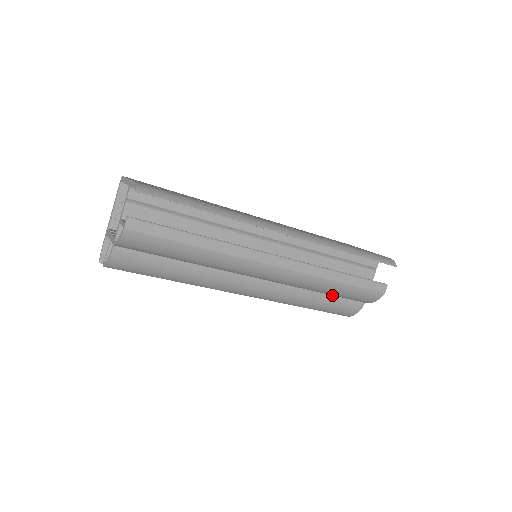
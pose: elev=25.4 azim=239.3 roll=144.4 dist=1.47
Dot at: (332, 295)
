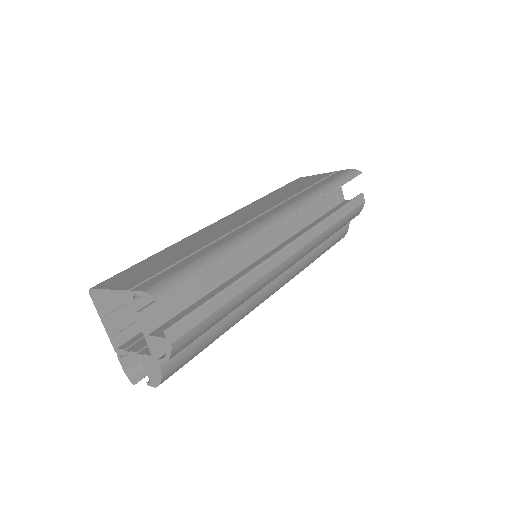
Dot at: occluded
